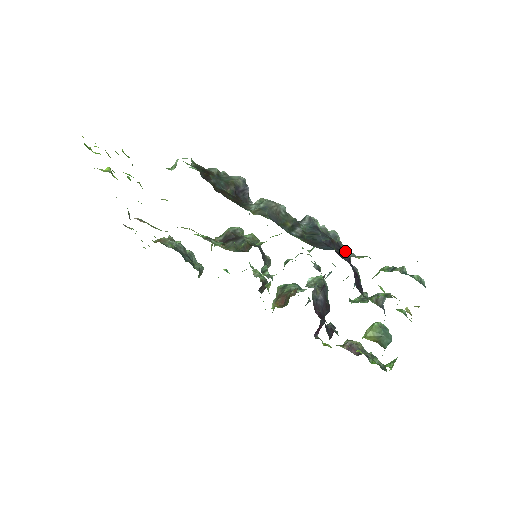
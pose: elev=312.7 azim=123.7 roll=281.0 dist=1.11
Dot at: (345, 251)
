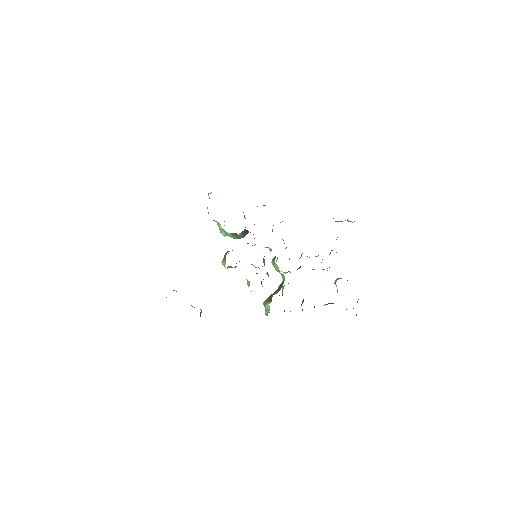
Dot at: occluded
